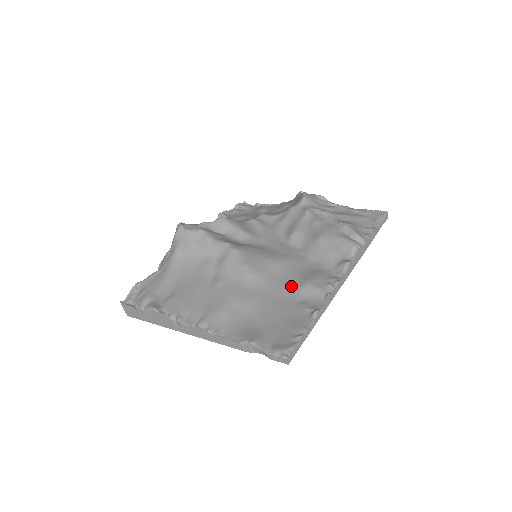
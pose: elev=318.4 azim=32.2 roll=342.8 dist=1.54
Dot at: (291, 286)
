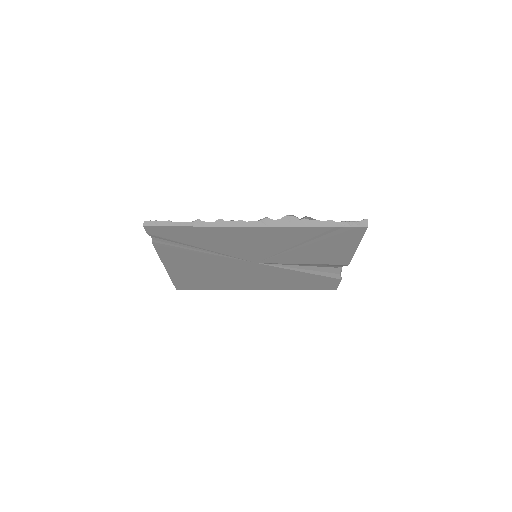
Dot at: occluded
